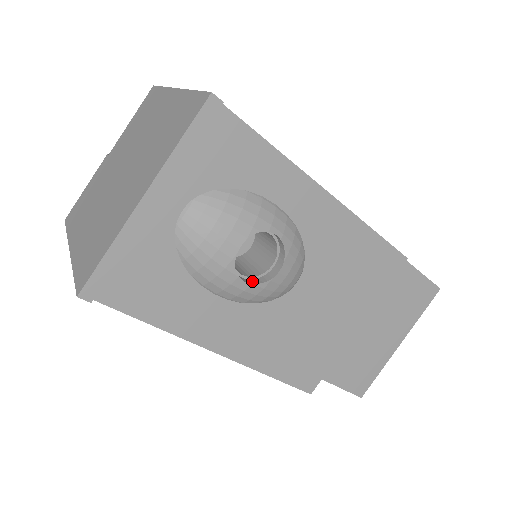
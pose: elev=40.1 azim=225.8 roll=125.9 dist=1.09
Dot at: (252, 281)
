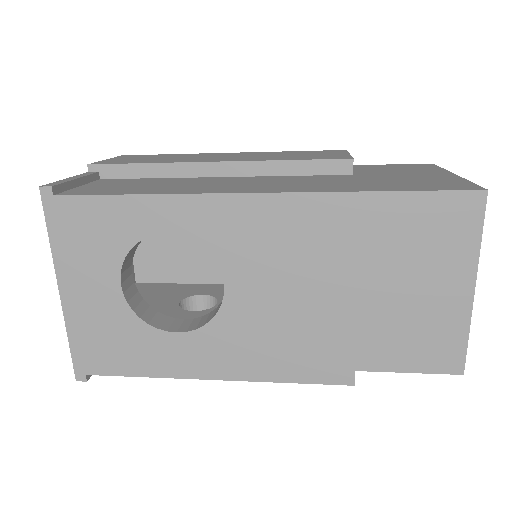
Dot at: occluded
